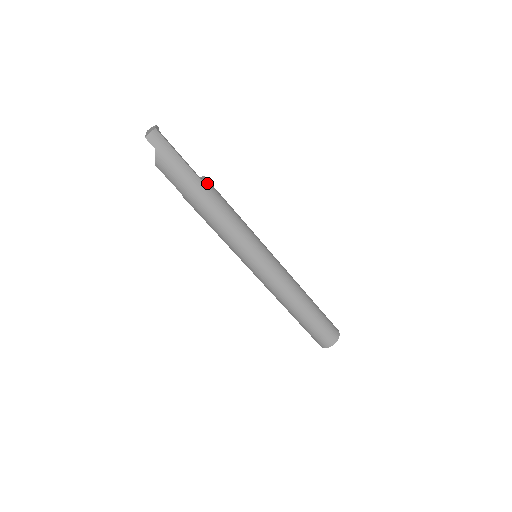
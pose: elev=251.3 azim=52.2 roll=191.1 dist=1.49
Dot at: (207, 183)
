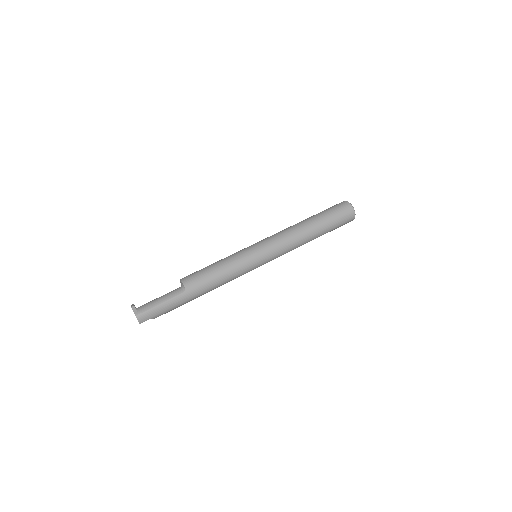
Dot at: (188, 286)
